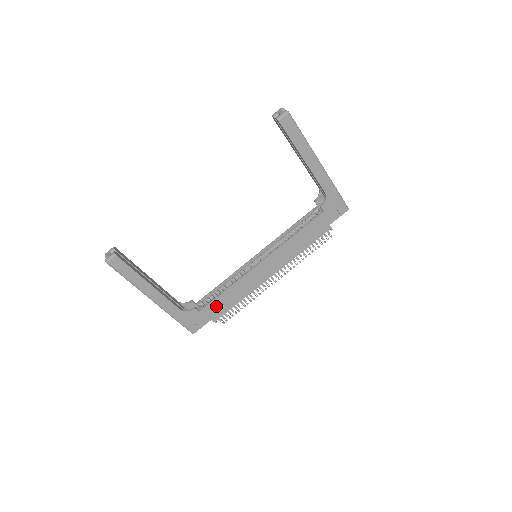
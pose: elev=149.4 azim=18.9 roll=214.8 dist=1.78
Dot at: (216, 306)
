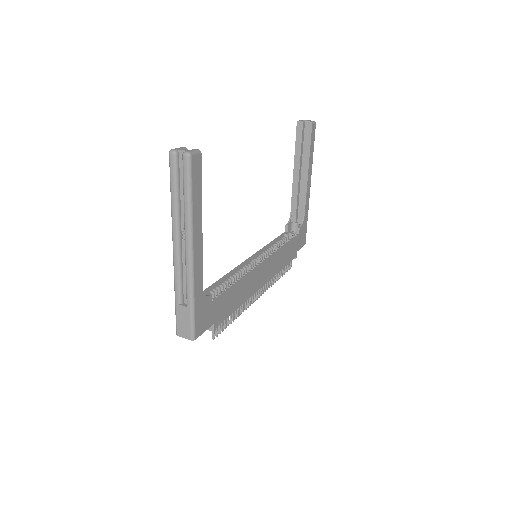
Dot at: (224, 303)
